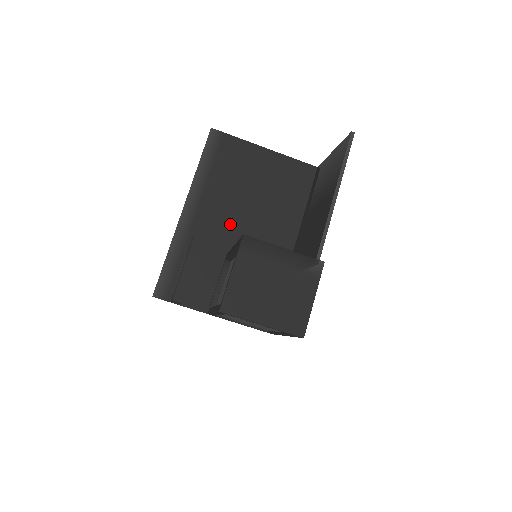
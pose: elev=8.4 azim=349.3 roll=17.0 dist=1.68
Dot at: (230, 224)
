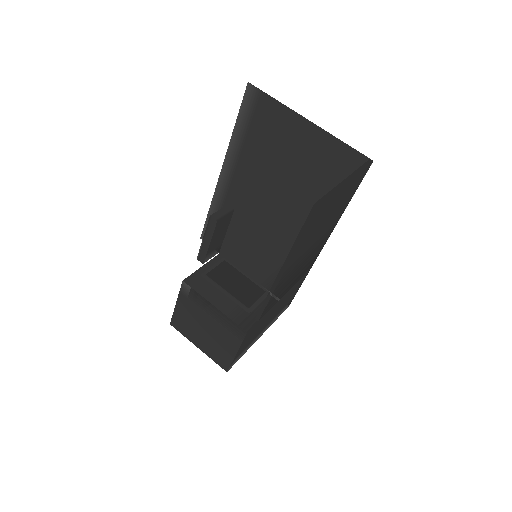
Dot at: (261, 199)
